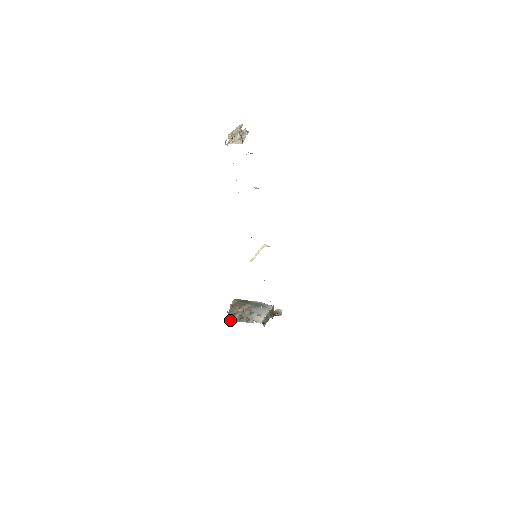
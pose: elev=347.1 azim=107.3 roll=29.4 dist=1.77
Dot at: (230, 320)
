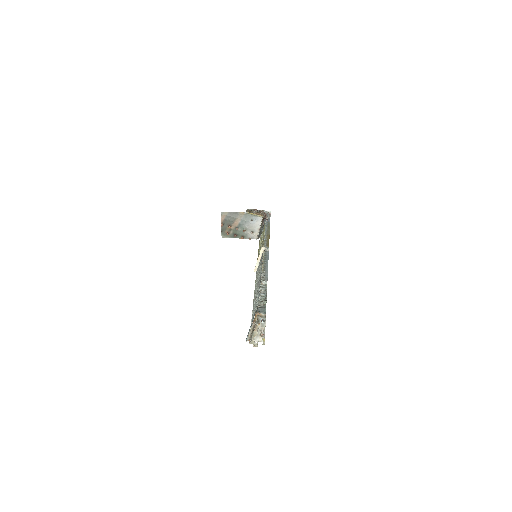
Dot at: (225, 237)
